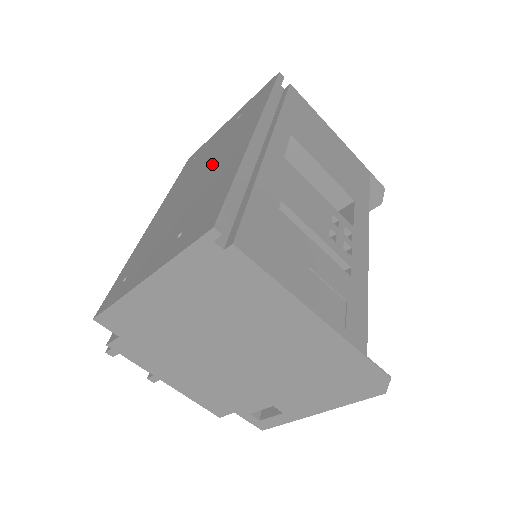
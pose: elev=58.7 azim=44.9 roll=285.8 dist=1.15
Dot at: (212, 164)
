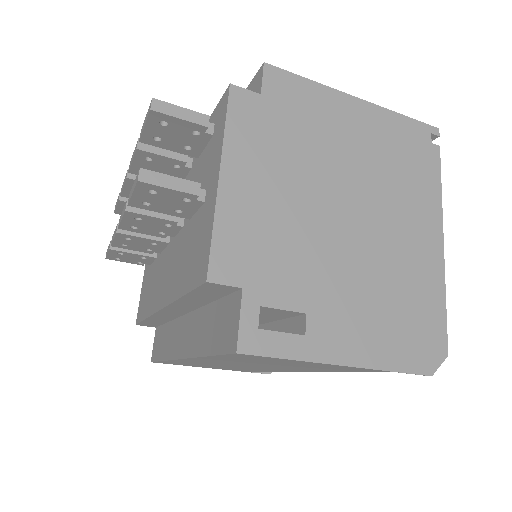
Dot at: occluded
